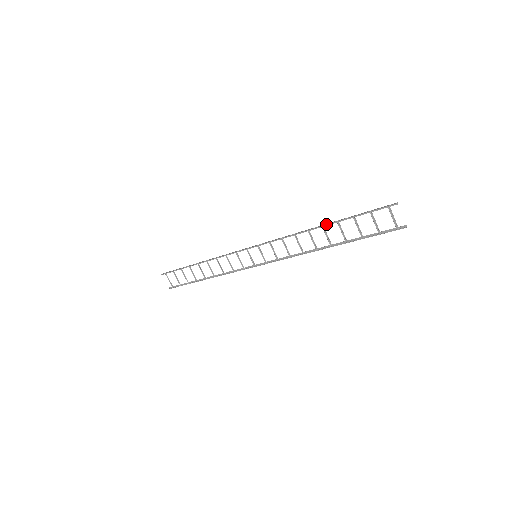
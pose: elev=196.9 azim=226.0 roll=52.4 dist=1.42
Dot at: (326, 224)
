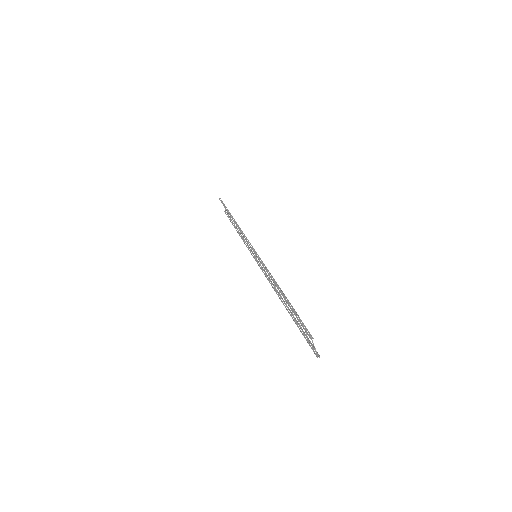
Dot at: (281, 294)
